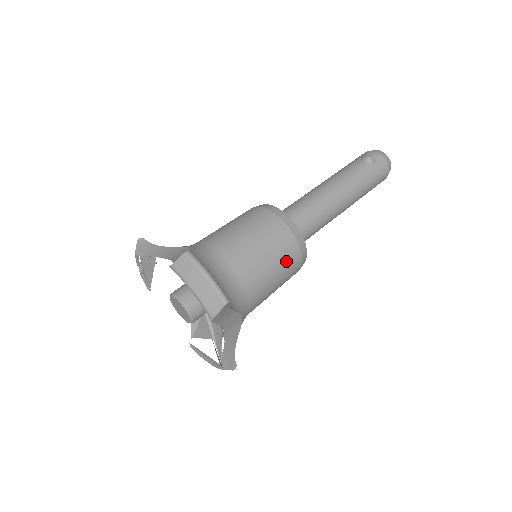
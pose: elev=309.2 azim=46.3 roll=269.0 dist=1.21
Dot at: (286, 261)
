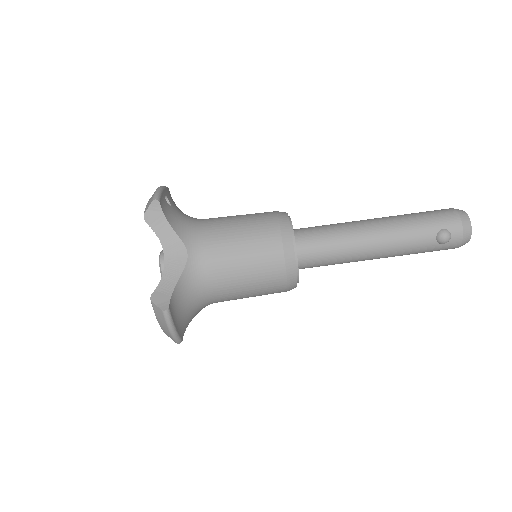
Dot at: (267, 294)
